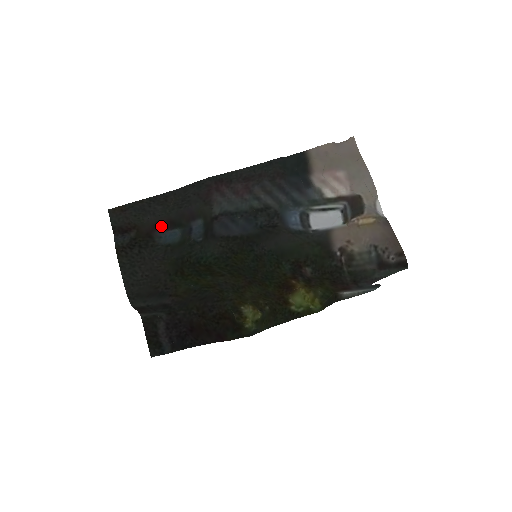
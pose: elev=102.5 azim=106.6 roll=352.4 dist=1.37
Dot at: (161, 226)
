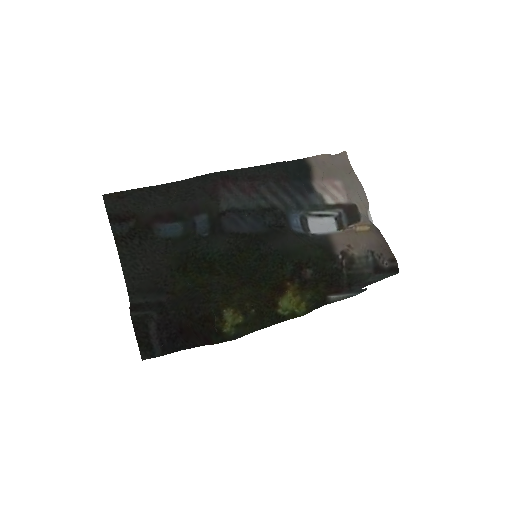
Dot at: (161, 218)
